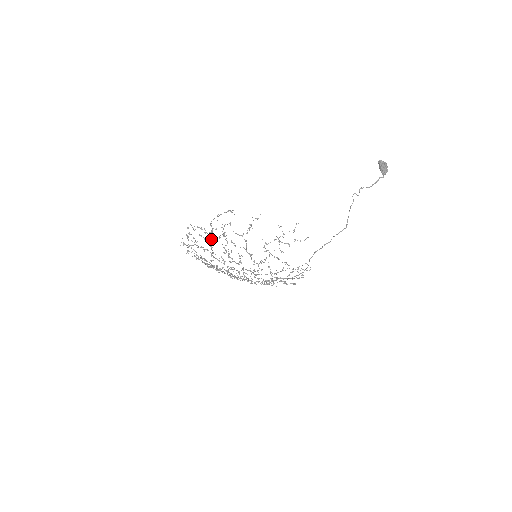
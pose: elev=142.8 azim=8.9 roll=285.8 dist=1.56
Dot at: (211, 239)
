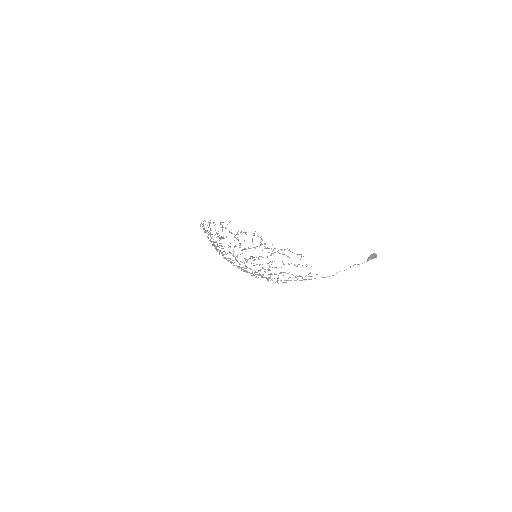
Dot at: occluded
